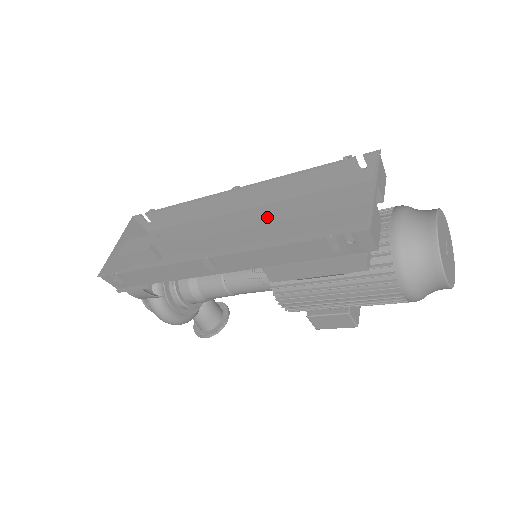
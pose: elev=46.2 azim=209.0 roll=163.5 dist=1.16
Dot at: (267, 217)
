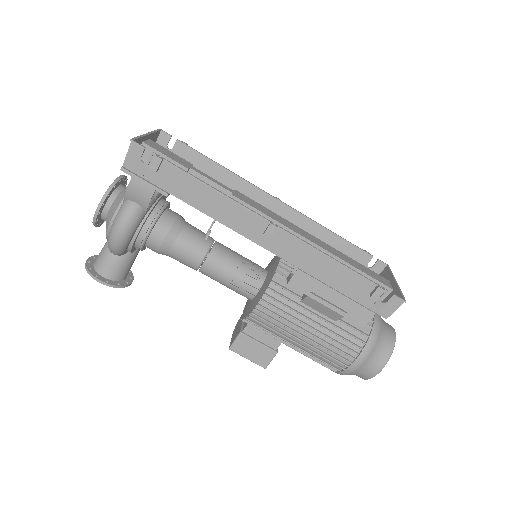
Dot at: (313, 239)
